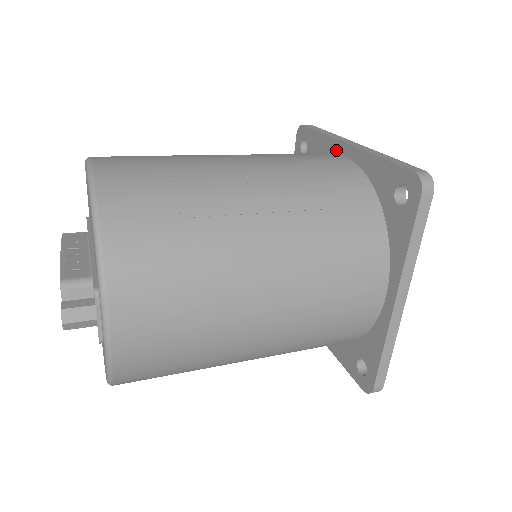
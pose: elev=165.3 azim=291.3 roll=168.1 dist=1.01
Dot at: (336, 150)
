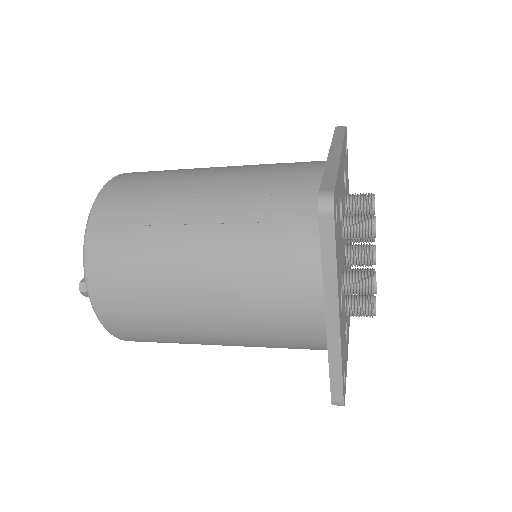
Dot at: occluded
